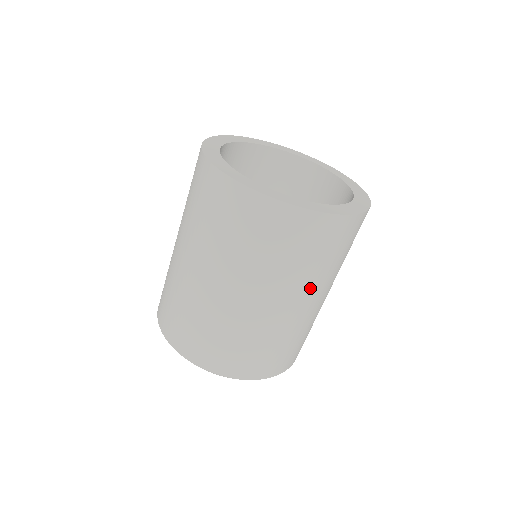
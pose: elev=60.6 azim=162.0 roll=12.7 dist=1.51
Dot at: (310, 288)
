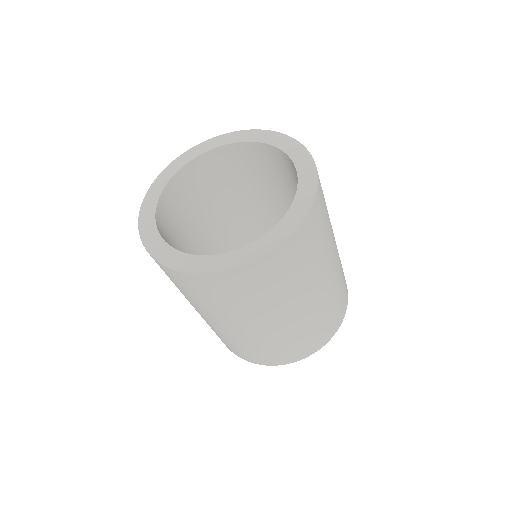
Dot at: (211, 314)
